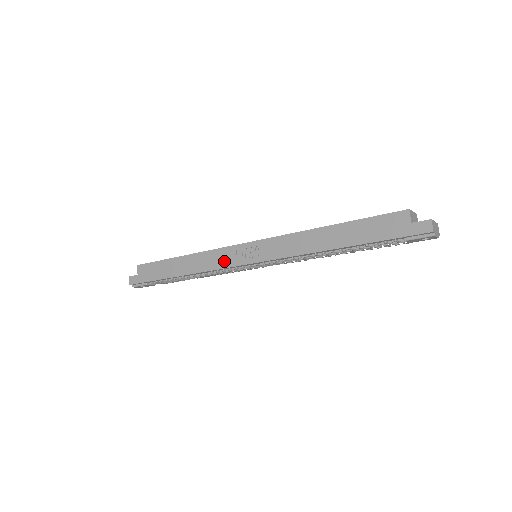
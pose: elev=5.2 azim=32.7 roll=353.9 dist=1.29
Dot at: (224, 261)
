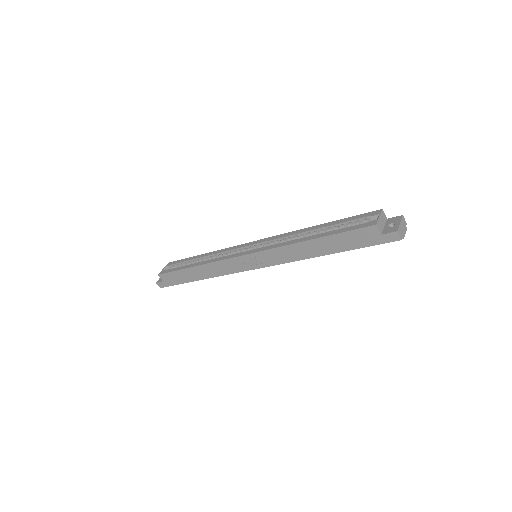
Dot at: (232, 269)
